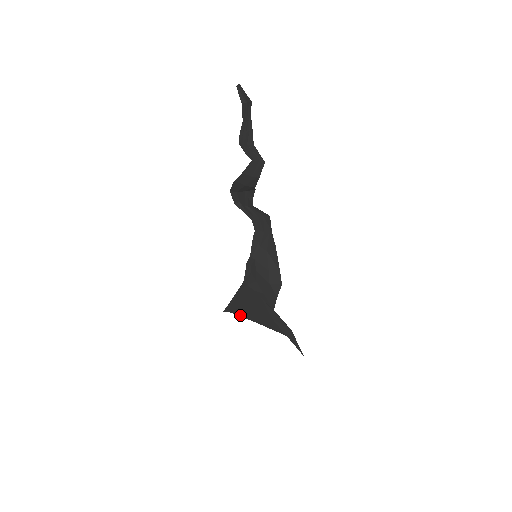
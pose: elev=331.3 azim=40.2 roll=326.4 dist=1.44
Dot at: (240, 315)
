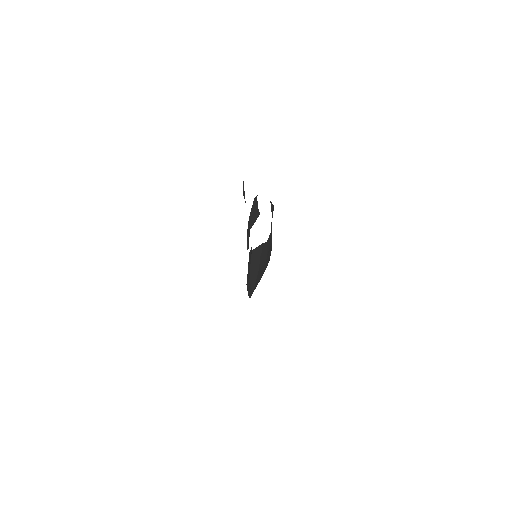
Dot at: occluded
